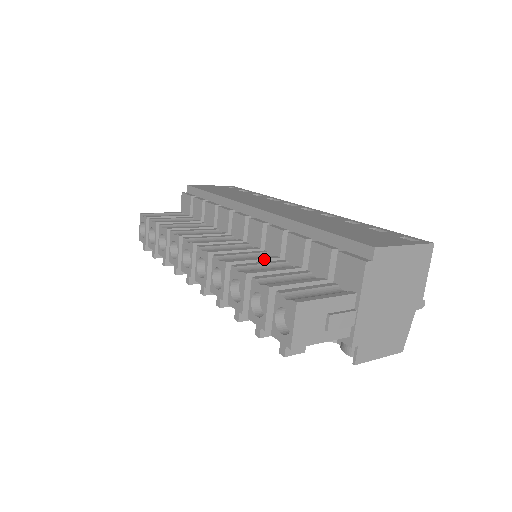
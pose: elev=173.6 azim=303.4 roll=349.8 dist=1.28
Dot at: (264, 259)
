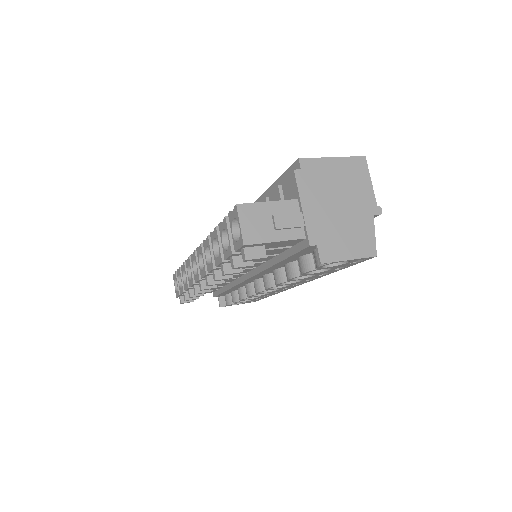
Dot at: occluded
